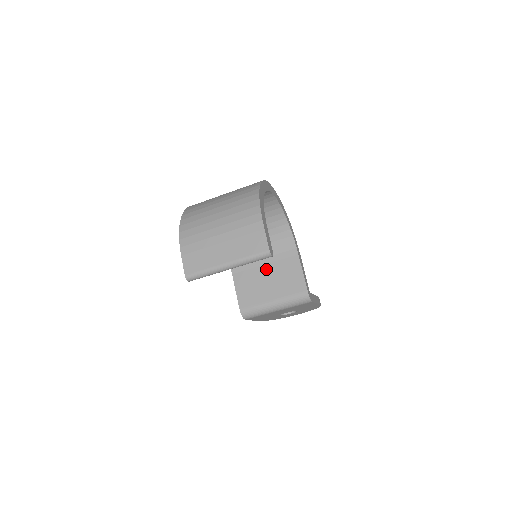
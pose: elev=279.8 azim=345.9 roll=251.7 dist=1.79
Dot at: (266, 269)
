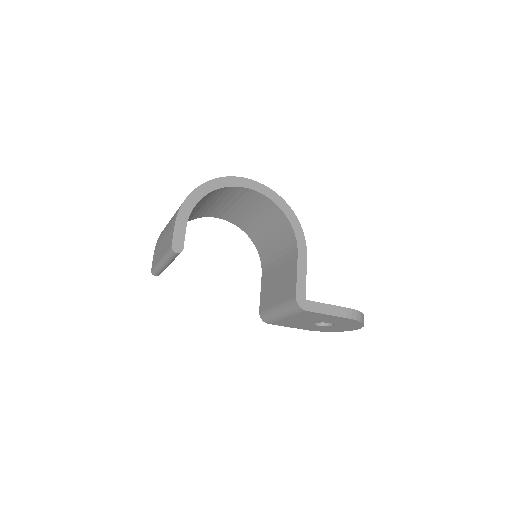
Dot at: (278, 271)
